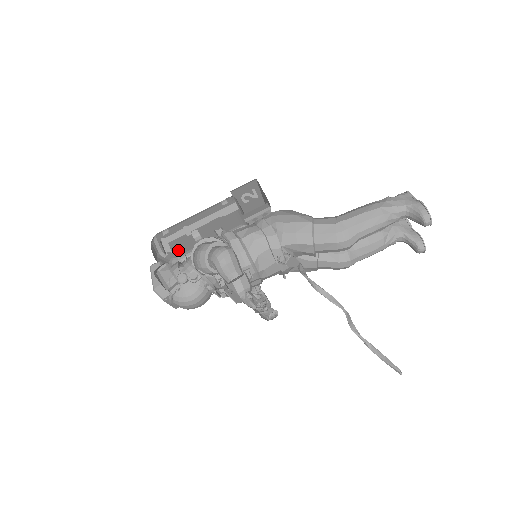
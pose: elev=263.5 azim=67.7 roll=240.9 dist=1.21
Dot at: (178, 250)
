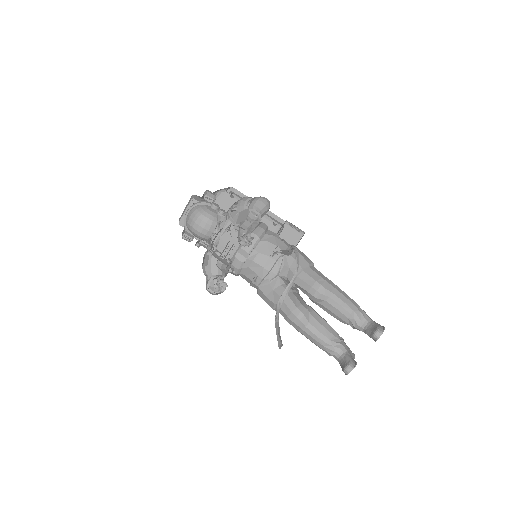
Dot at: occluded
